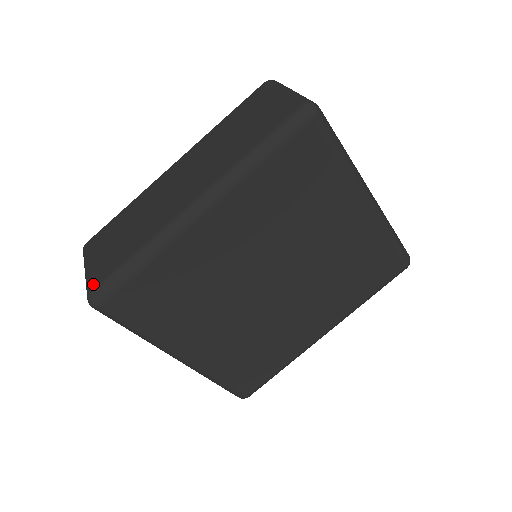
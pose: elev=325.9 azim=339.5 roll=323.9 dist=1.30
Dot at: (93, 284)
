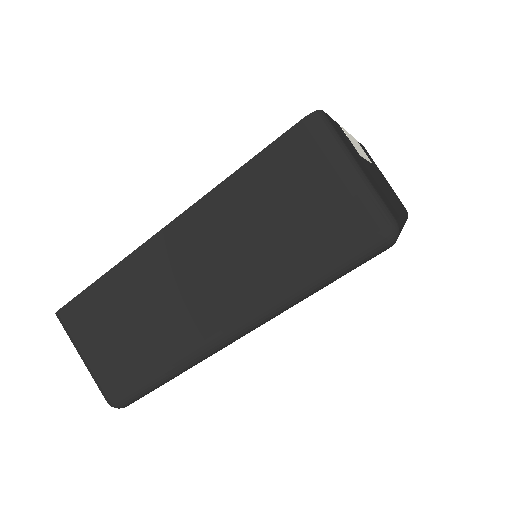
Dot at: (110, 392)
